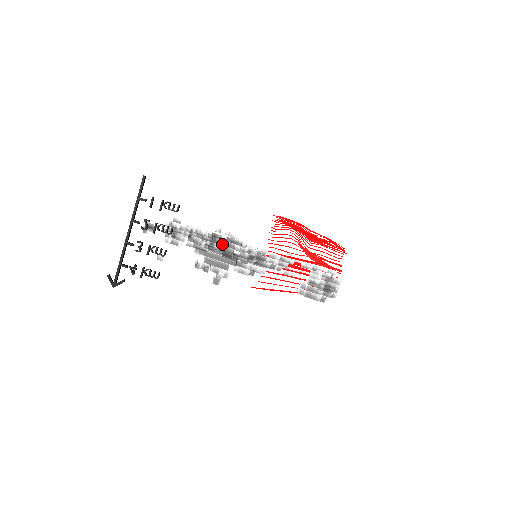
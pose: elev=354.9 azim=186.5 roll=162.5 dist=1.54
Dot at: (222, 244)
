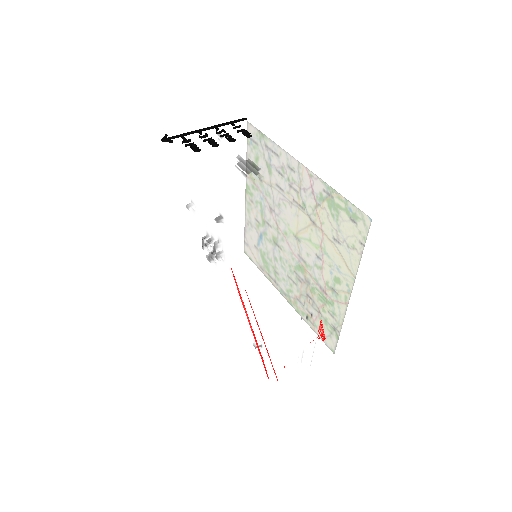
Dot at: occluded
